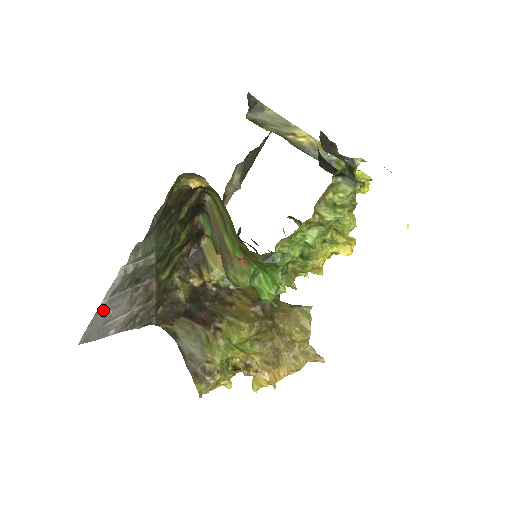
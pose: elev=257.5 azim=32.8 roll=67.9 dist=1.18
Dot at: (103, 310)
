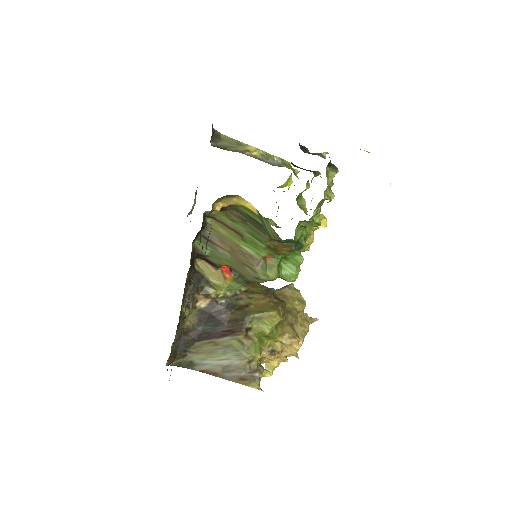
Dot at: occluded
